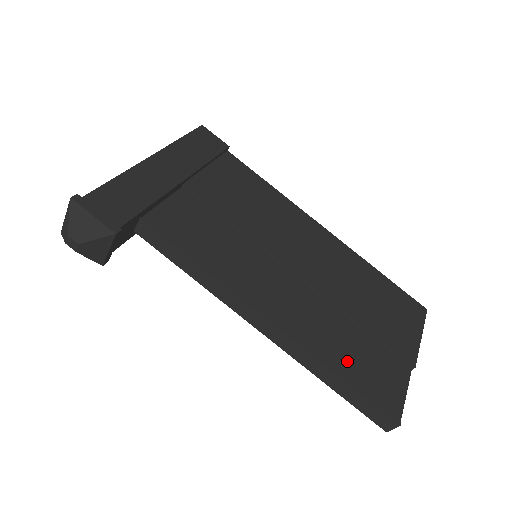
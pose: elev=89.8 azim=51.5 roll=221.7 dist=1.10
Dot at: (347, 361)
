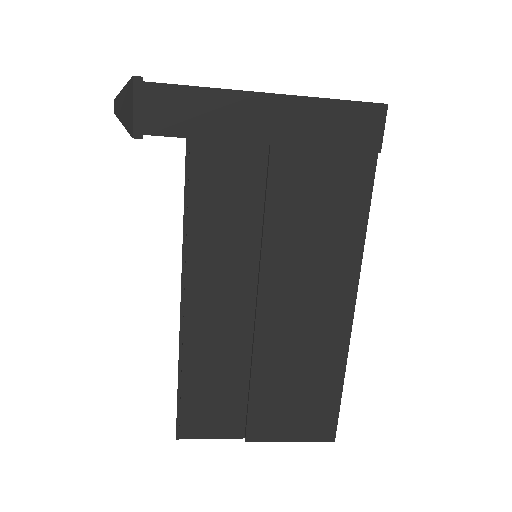
Dot at: (201, 380)
